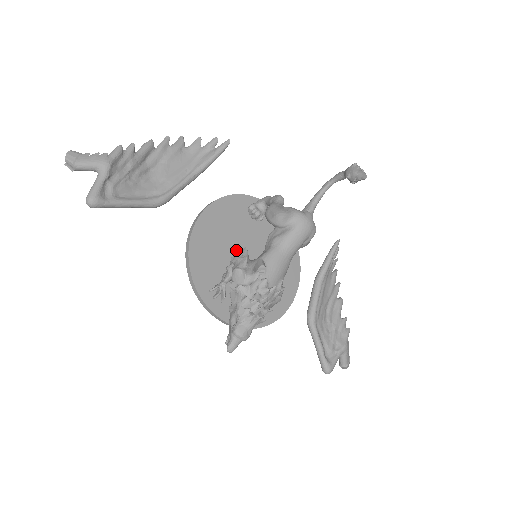
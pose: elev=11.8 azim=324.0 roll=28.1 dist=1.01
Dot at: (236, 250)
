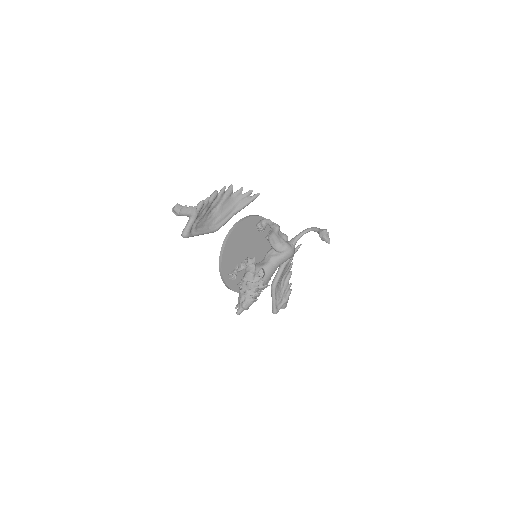
Dot at: (245, 250)
